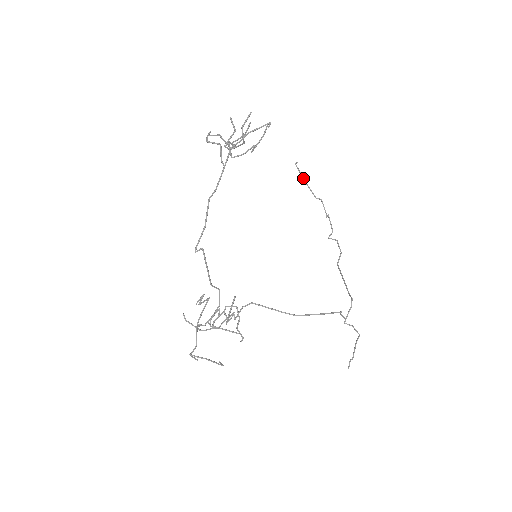
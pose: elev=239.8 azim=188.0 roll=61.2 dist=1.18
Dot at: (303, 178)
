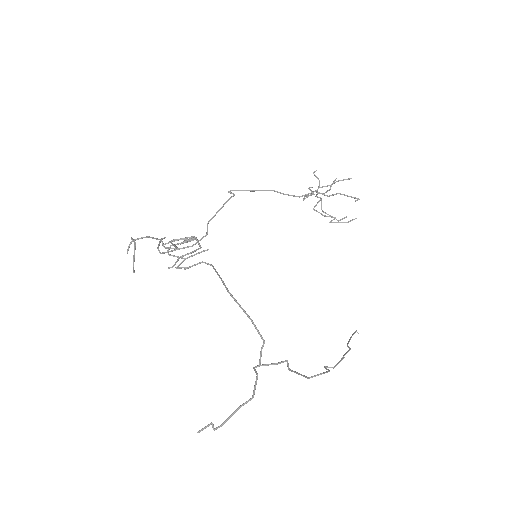
Dot at: occluded
